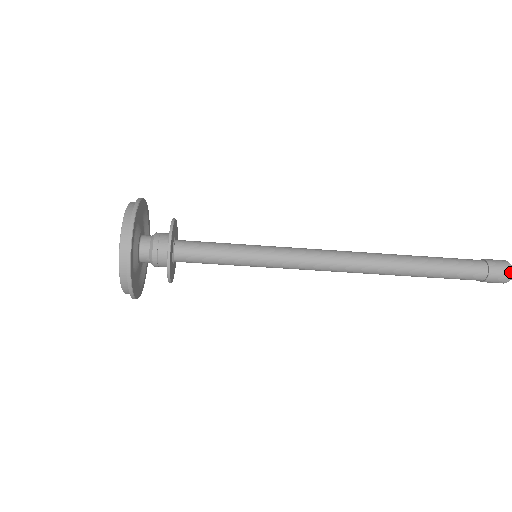
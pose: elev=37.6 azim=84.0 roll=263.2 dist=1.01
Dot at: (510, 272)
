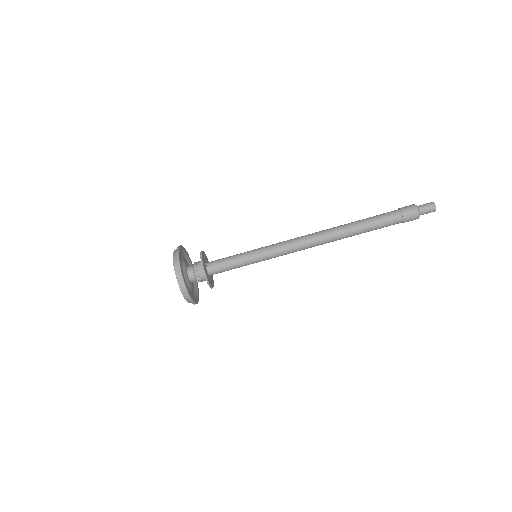
Dot at: (412, 205)
